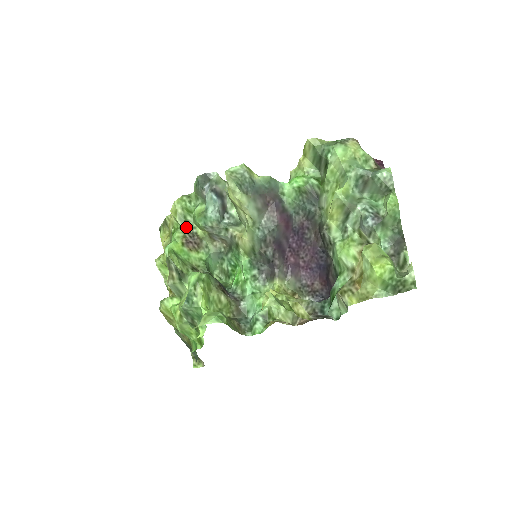
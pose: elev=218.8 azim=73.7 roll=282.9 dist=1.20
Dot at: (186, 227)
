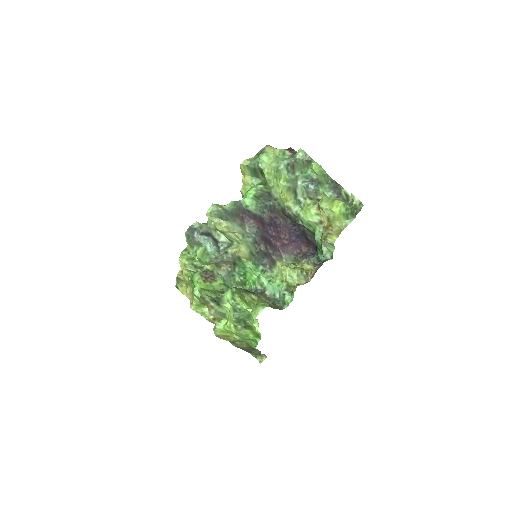
Dot at: (198, 270)
